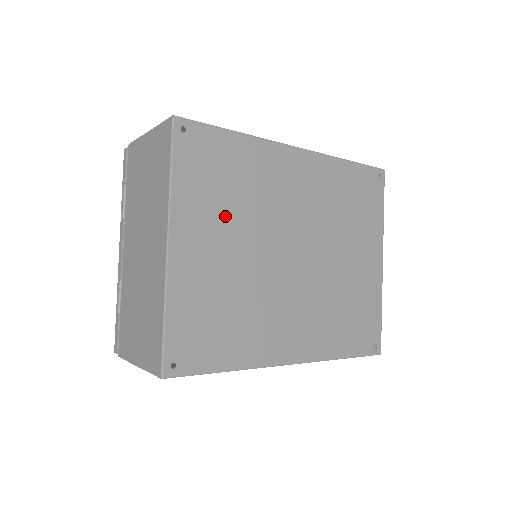
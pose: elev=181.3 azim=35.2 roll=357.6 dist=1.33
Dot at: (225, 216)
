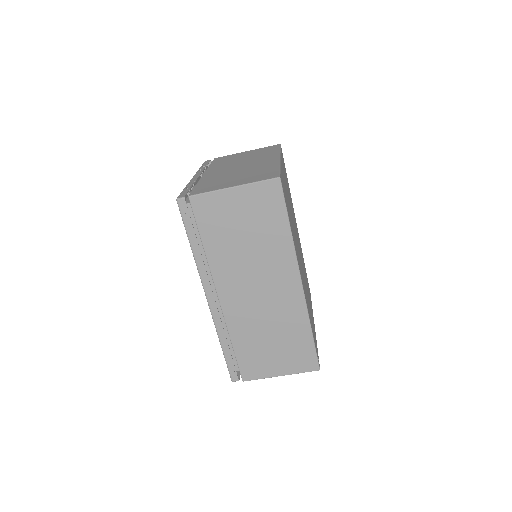
Dot at: occluded
